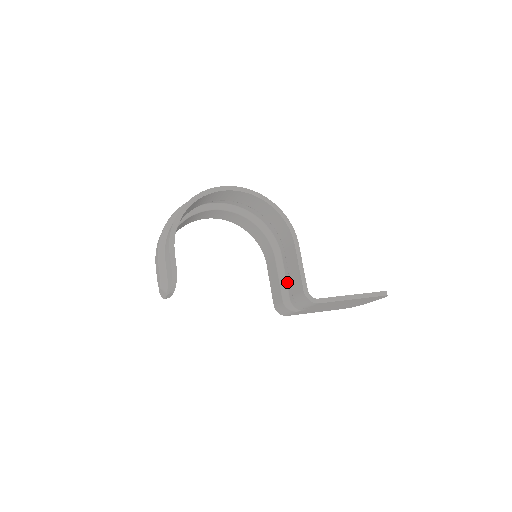
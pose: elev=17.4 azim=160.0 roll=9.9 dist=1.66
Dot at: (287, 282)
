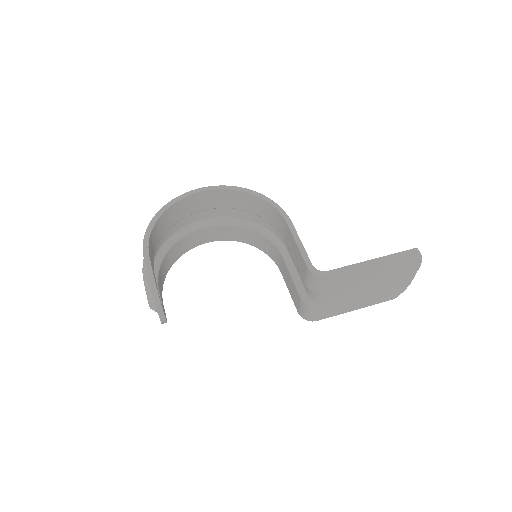
Dot at: (300, 276)
